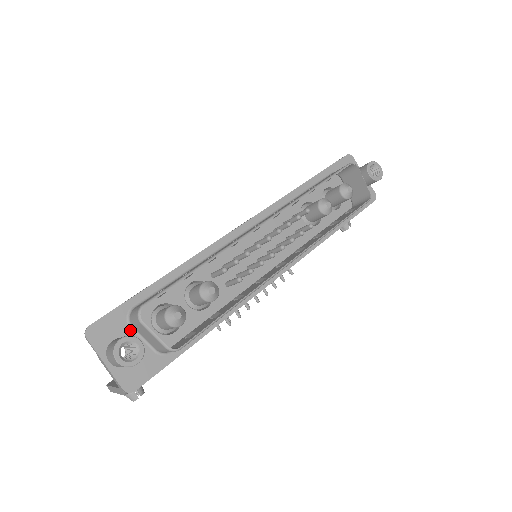
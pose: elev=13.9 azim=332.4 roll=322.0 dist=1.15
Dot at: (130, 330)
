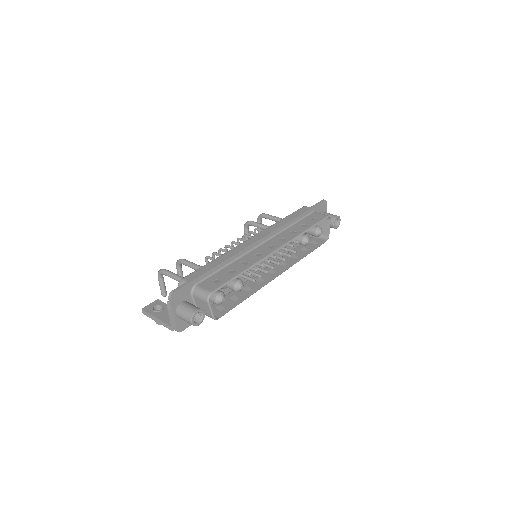
Dot at: (190, 297)
